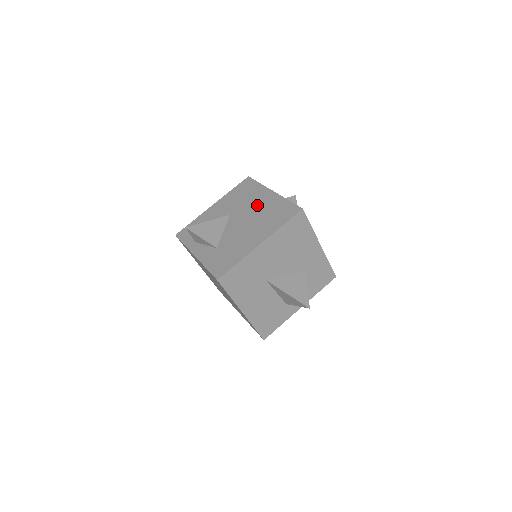
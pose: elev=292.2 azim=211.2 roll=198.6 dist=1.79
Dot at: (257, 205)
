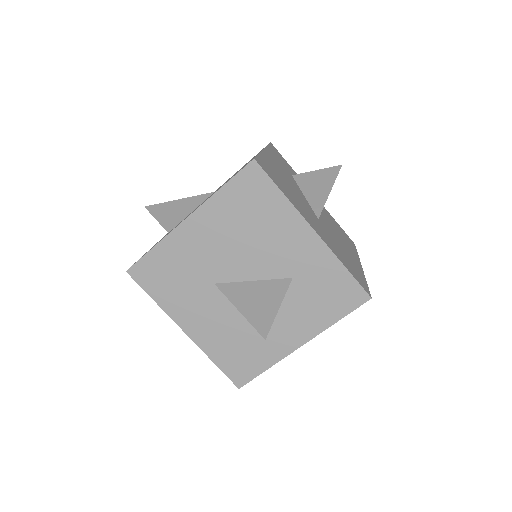
Dot at: occluded
